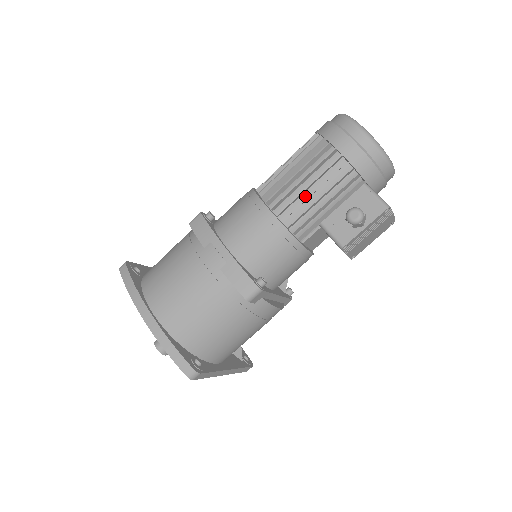
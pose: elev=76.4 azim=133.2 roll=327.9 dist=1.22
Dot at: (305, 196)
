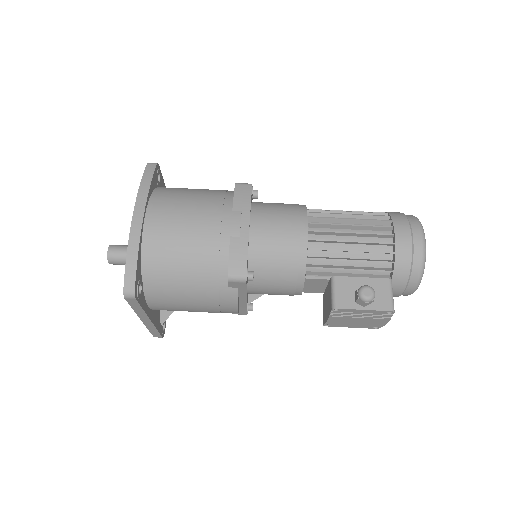
Dot at: (341, 246)
